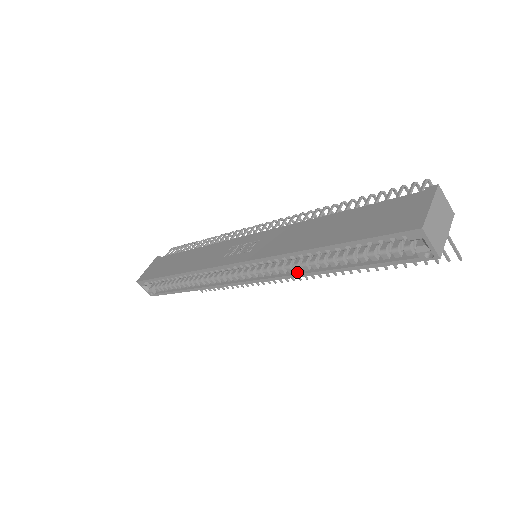
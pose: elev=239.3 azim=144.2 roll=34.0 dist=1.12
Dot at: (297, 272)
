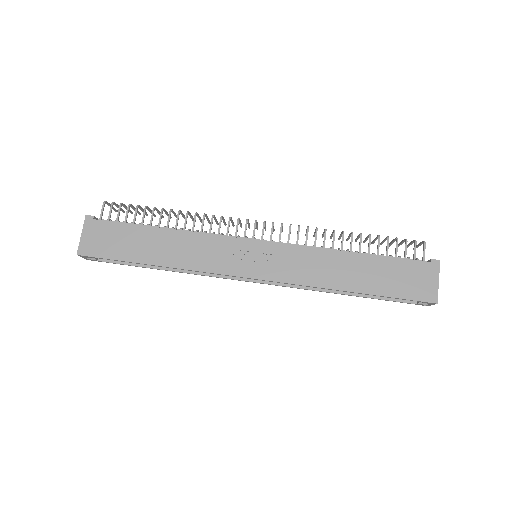
Dot at: (312, 288)
